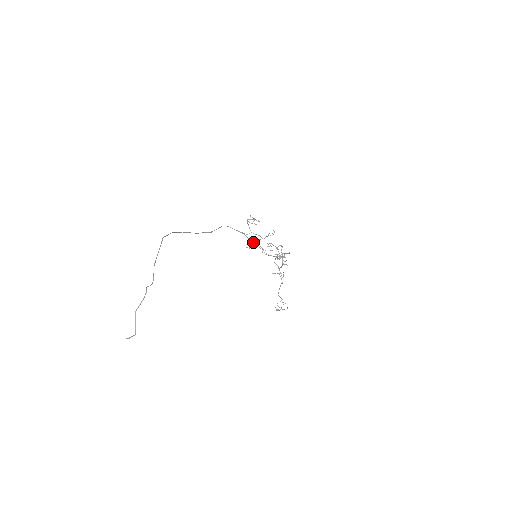
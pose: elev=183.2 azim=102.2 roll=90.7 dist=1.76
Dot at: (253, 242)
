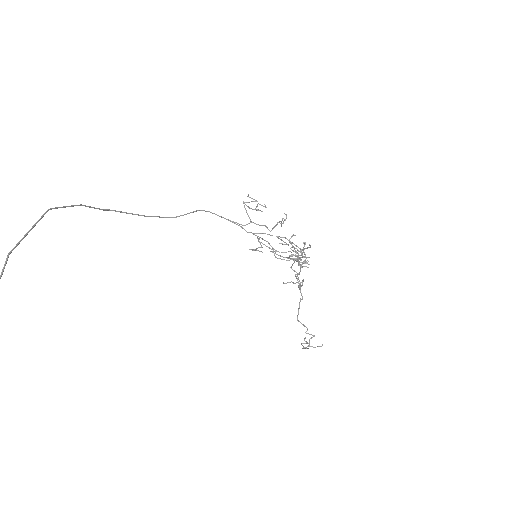
Dot at: (258, 239)
